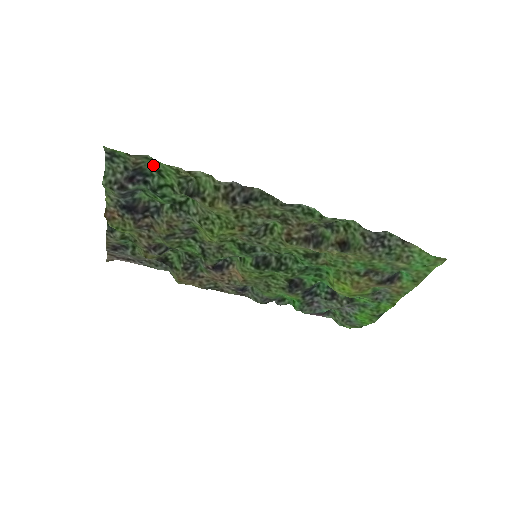
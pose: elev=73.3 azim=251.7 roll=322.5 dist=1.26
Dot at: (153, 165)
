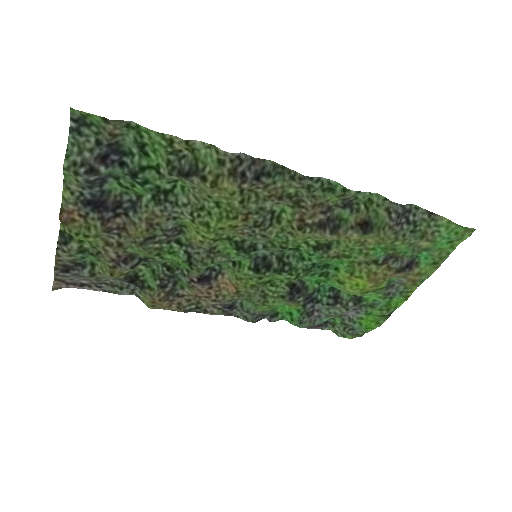
Dot at: (135, 138)
